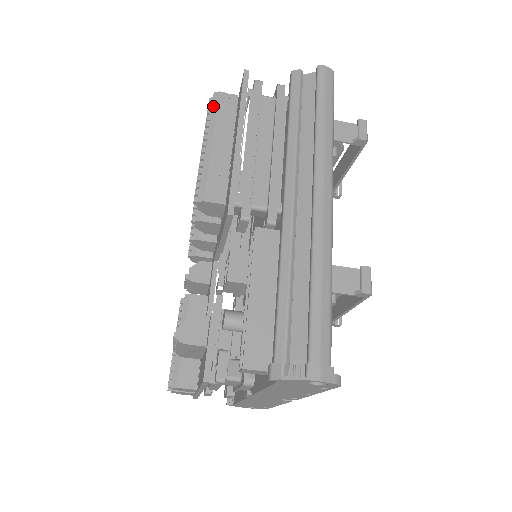
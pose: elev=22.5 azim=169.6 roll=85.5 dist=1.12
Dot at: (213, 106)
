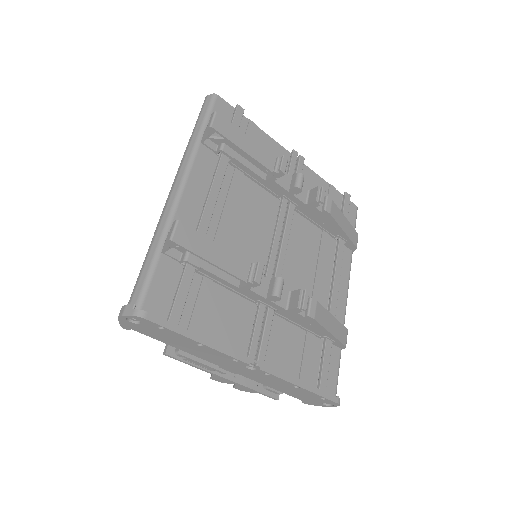
Dot at: occluded
